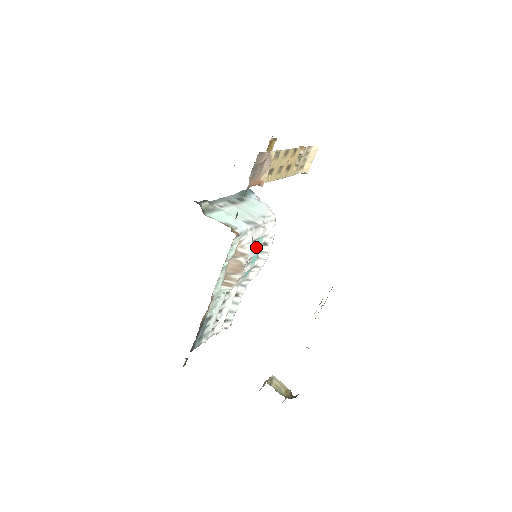
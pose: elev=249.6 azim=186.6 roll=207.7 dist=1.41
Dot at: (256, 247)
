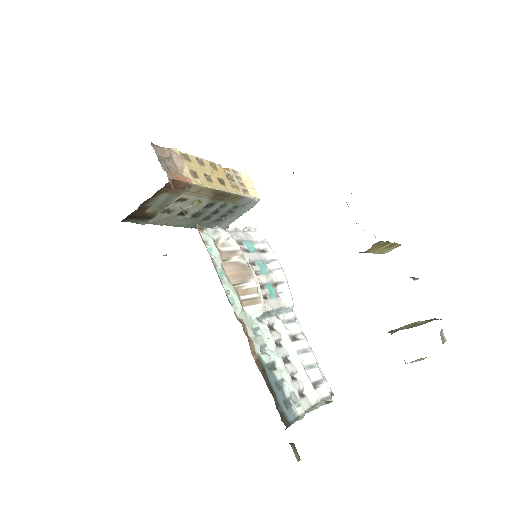
Dot at: (250, 251)
